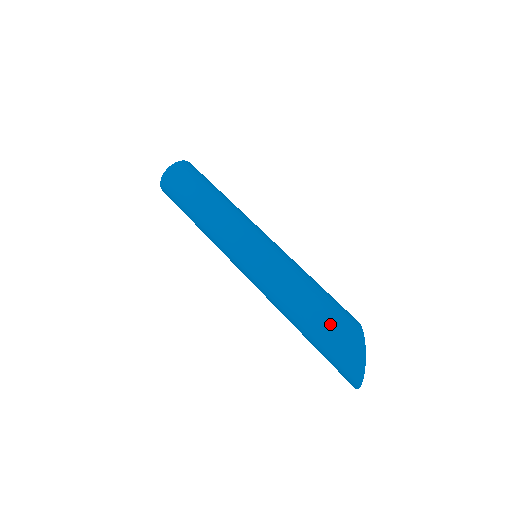
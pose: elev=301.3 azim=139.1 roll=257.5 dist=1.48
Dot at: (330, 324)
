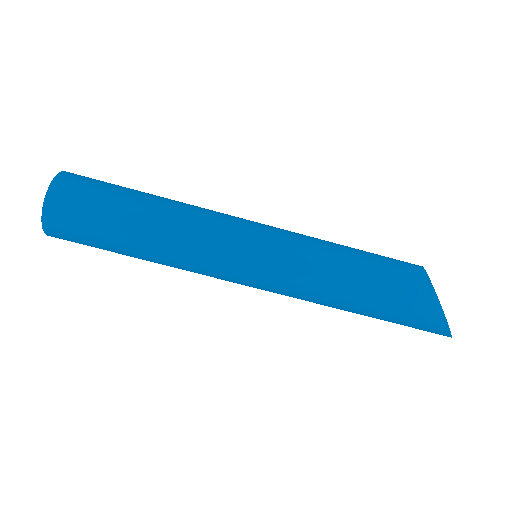
Dot at: (395, 322)
